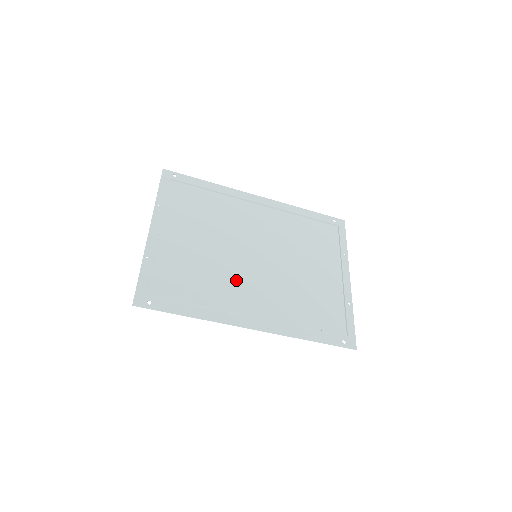
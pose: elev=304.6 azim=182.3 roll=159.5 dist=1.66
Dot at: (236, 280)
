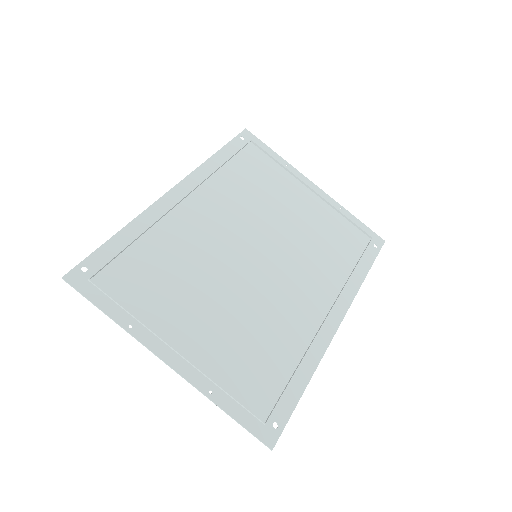
Dot at: (279, 301)
